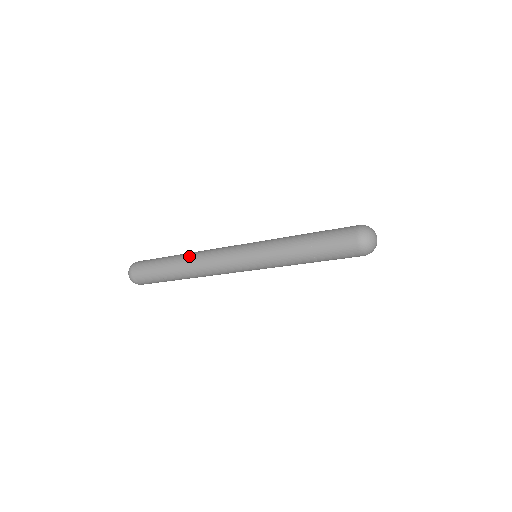
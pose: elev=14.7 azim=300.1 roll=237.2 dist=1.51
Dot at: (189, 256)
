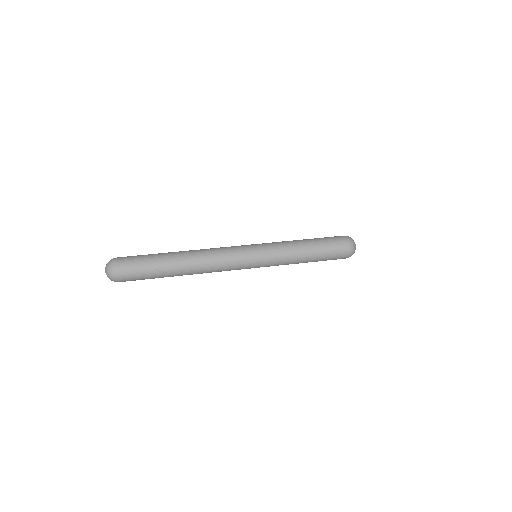
Dot at: (190, 253)
